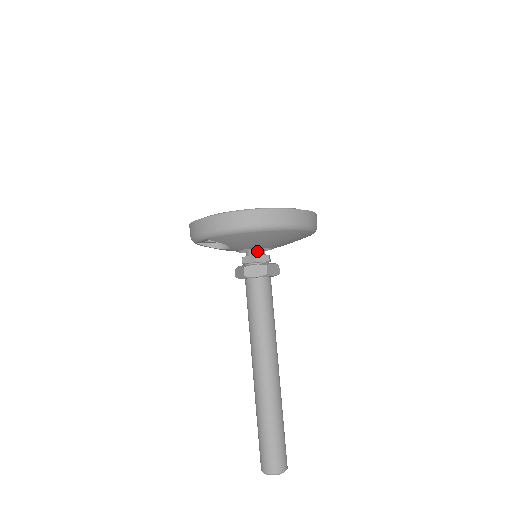
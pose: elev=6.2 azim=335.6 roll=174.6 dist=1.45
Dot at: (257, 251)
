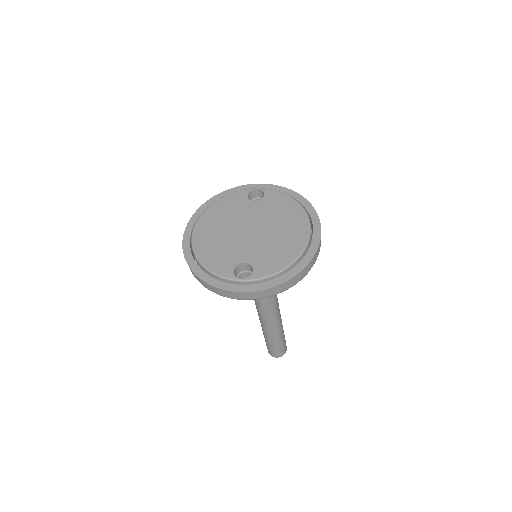
Dot at: occluded
